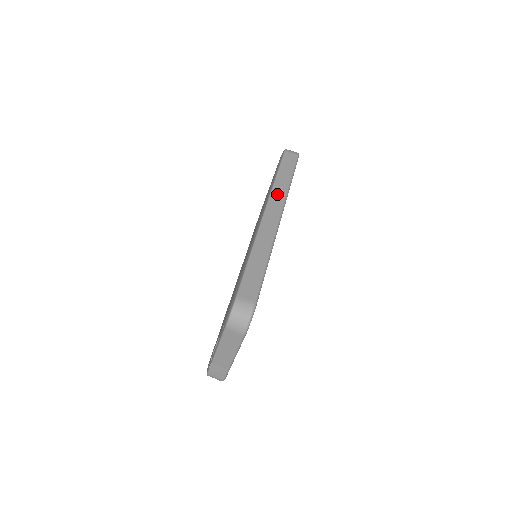
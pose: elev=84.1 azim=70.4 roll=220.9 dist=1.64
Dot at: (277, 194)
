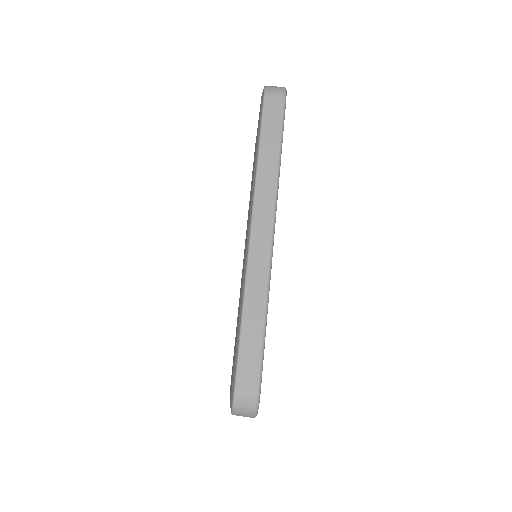
Dot at: (263, 192)
